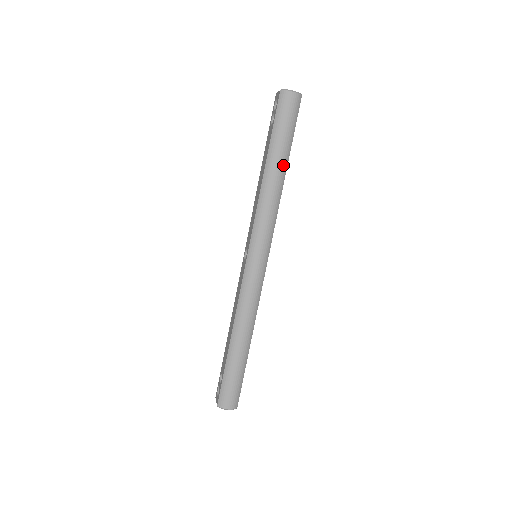
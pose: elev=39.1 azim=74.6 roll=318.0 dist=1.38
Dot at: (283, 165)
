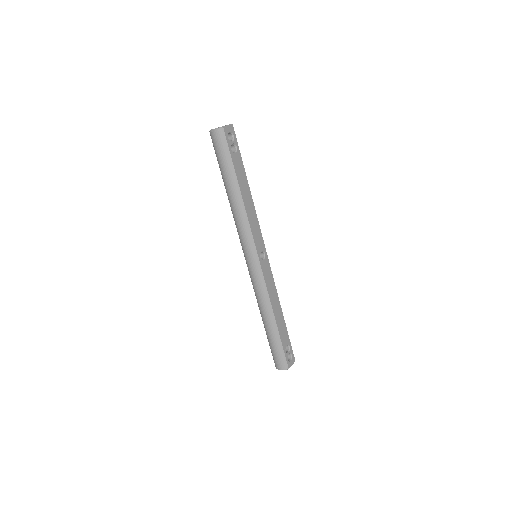
Dot at: (234, 187)
